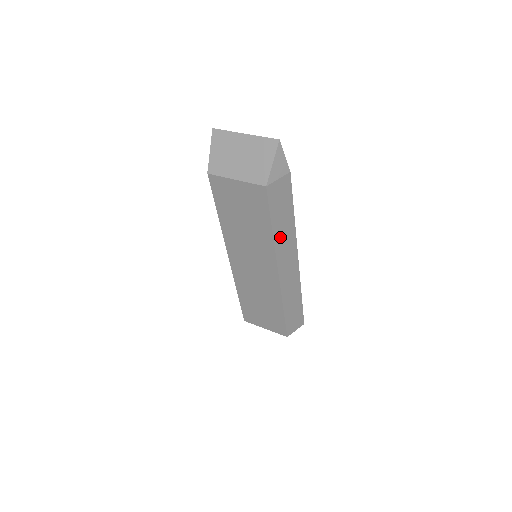
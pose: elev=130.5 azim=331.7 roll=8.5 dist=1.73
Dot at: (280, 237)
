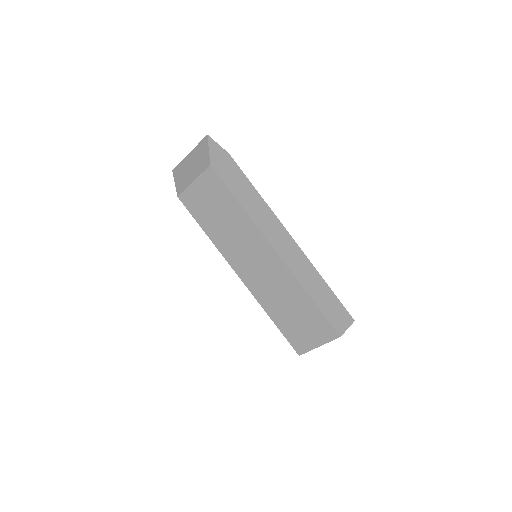
Dot at: (254, 212)
